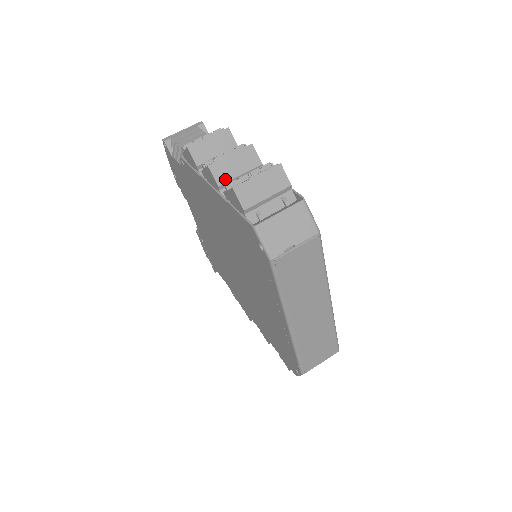
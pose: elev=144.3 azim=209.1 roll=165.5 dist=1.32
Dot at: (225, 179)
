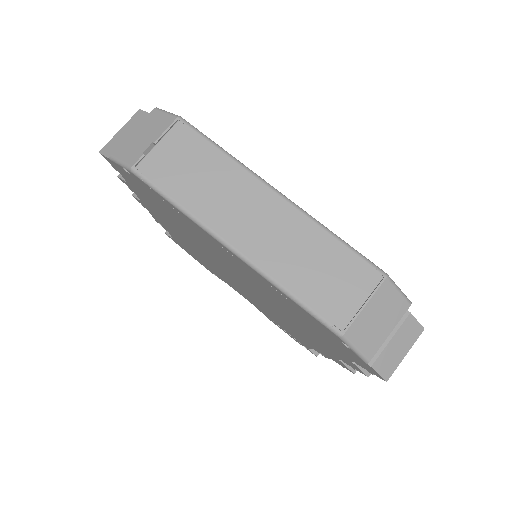
Dot at: occluded
